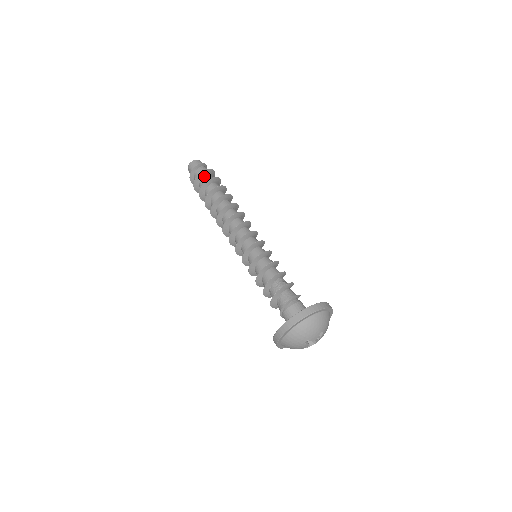
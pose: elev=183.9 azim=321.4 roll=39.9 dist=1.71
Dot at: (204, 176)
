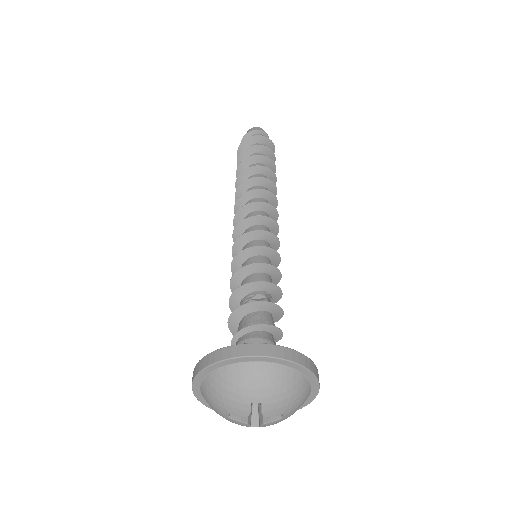
Dot at: occluded
